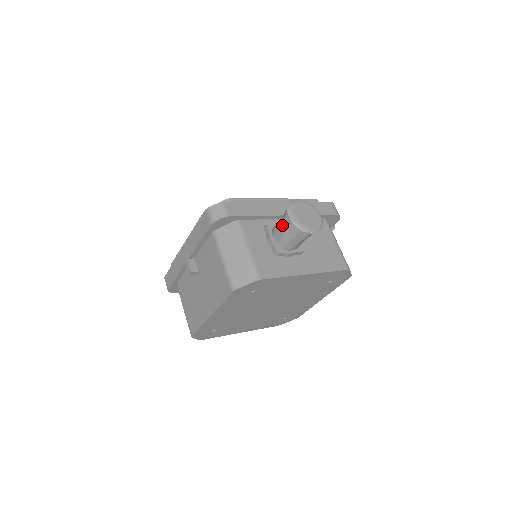
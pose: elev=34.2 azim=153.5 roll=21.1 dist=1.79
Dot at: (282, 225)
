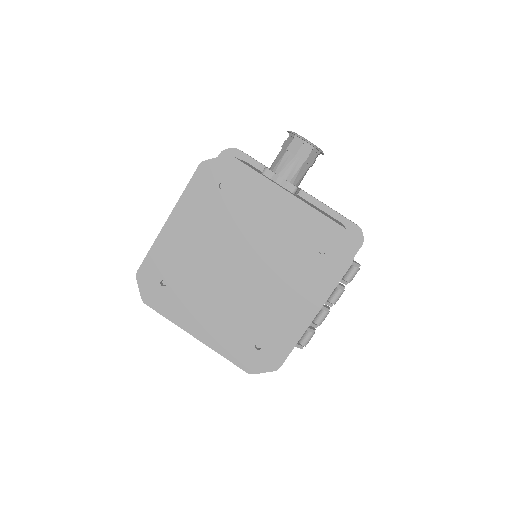
Dot at: occluded
